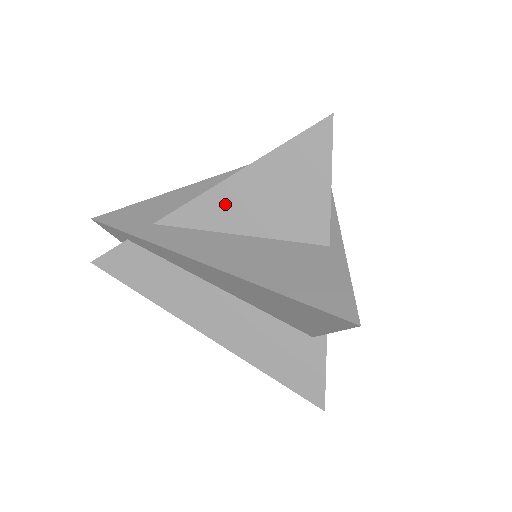
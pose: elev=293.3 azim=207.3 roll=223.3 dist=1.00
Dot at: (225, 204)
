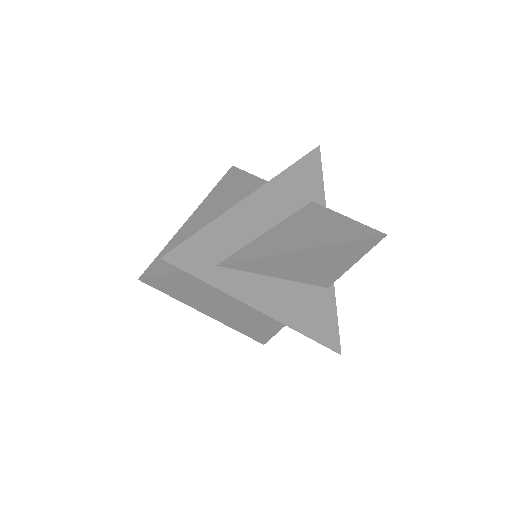
Dot at: (282, 263)
